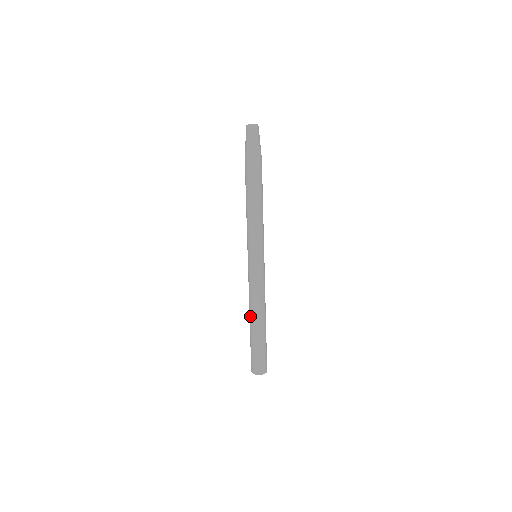
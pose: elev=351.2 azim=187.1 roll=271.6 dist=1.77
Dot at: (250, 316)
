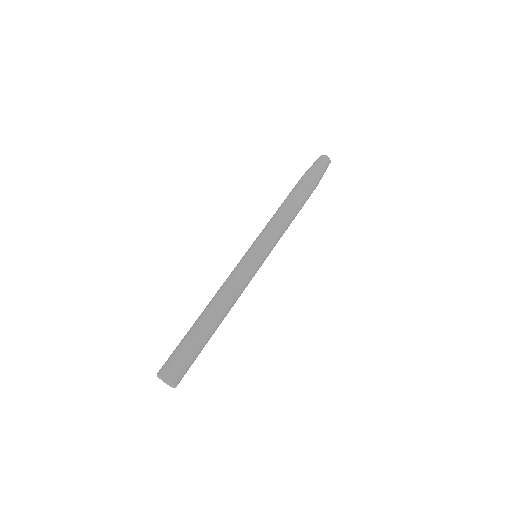
Dot at: occluded
